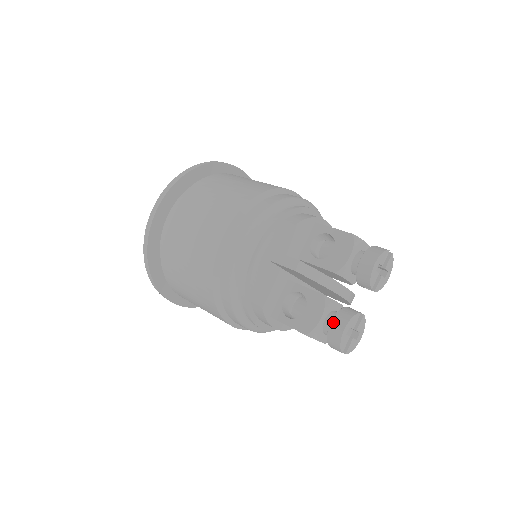
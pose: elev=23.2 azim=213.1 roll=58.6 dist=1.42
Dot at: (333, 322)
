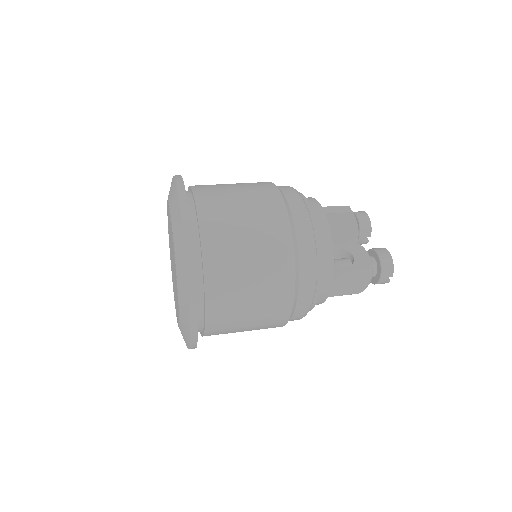
Dot at: (379, 253)
